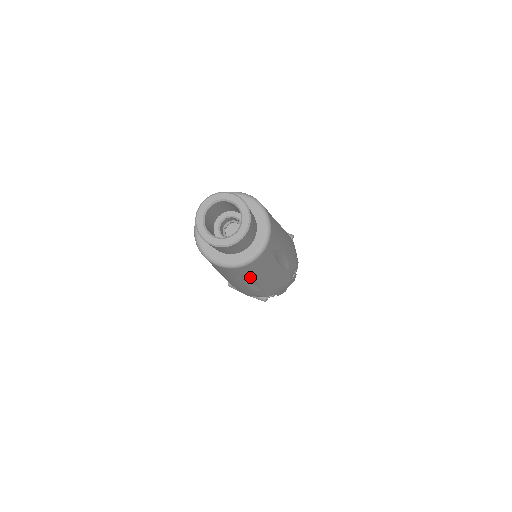
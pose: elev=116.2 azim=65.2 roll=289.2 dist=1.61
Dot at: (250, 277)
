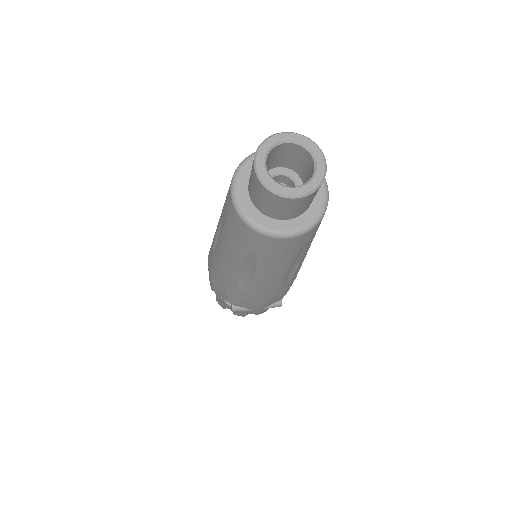
Dot at: (303, 252)
